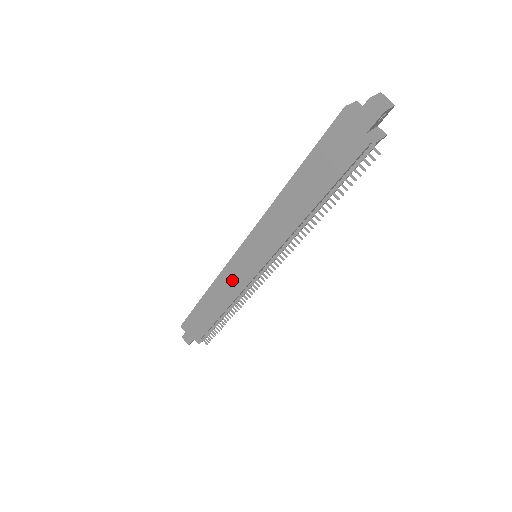
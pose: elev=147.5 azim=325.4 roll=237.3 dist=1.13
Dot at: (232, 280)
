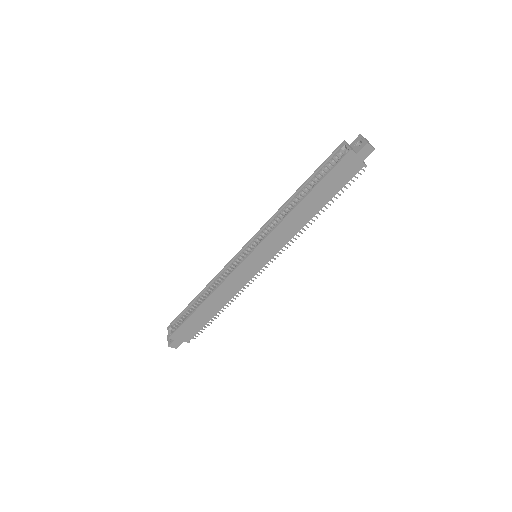
Dot at: (237, 281)
